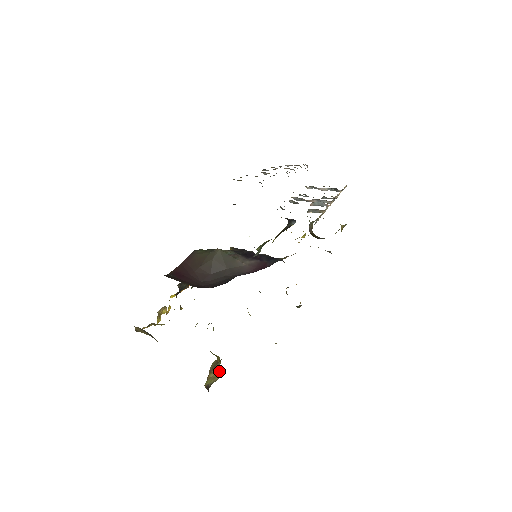
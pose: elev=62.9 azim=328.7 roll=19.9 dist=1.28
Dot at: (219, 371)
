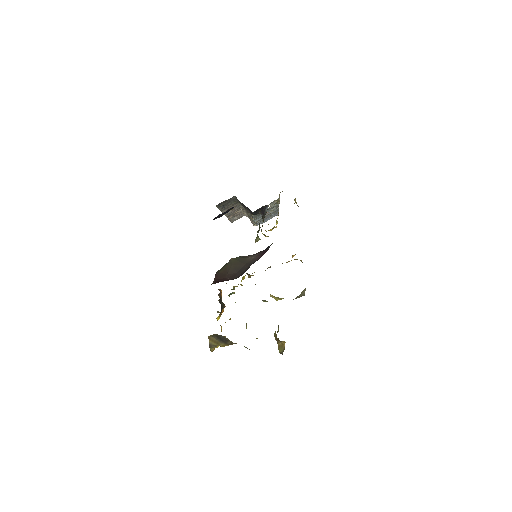
Dot at: (282, 341)
